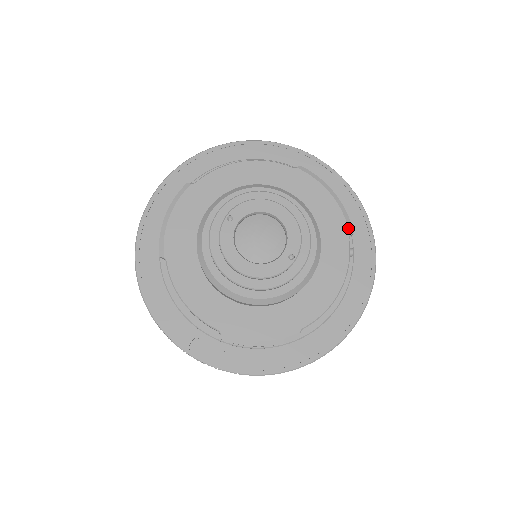
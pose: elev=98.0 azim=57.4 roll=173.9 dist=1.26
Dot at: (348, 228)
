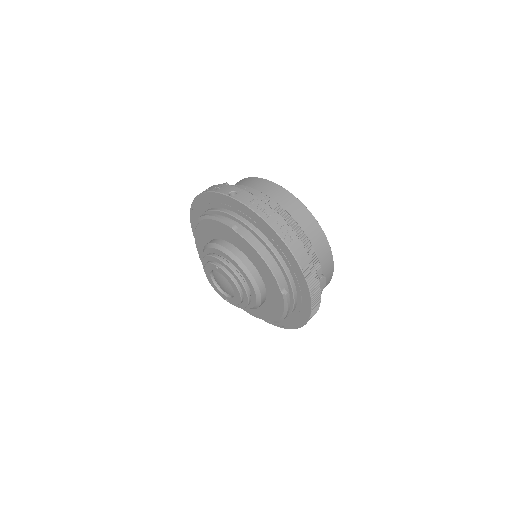
Dot at: (275, 321)
